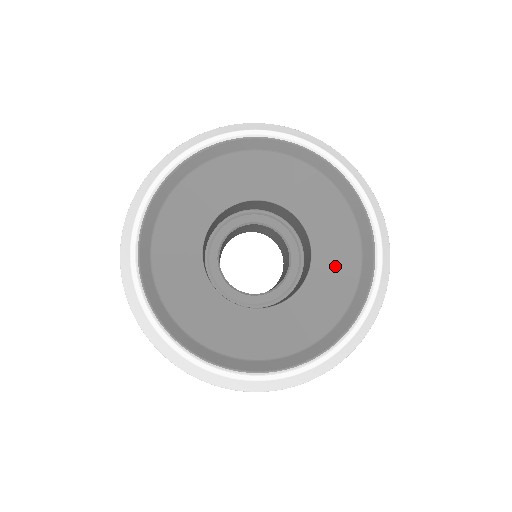
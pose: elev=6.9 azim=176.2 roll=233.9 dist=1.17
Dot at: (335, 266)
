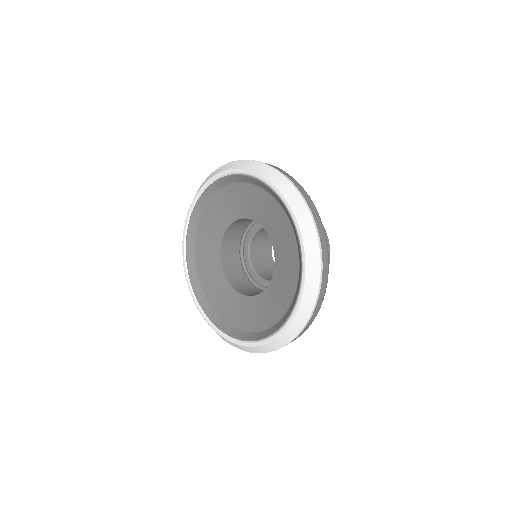
Dot at: (286, 263)
